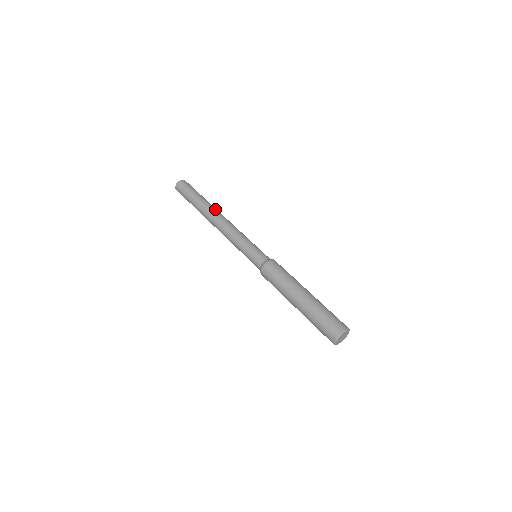
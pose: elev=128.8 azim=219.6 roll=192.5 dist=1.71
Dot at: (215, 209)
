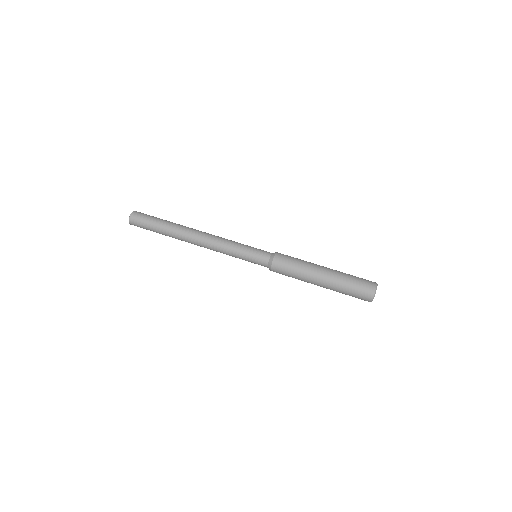
Dot at: occluded
